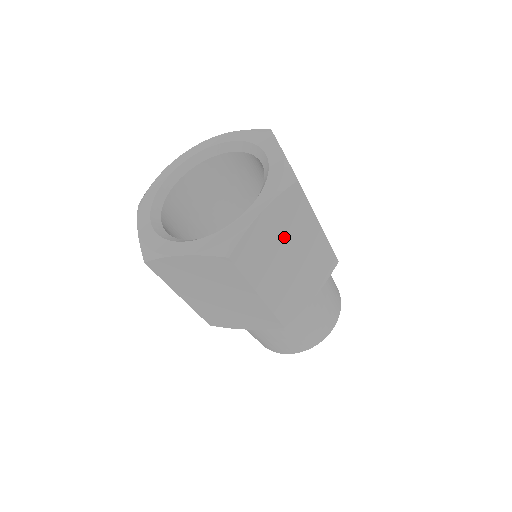
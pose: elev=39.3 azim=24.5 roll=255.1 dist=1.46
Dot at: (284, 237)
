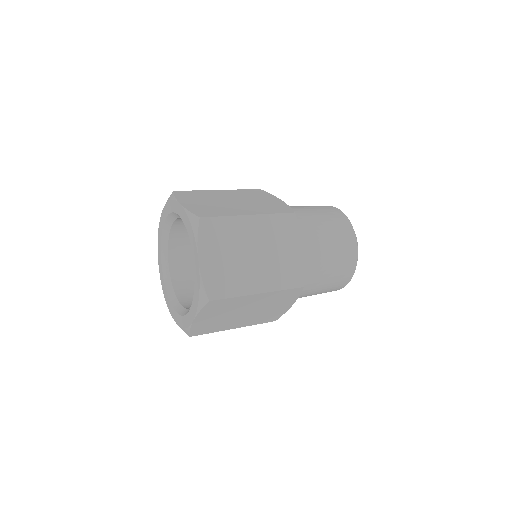
Dot at: (227, 313)
